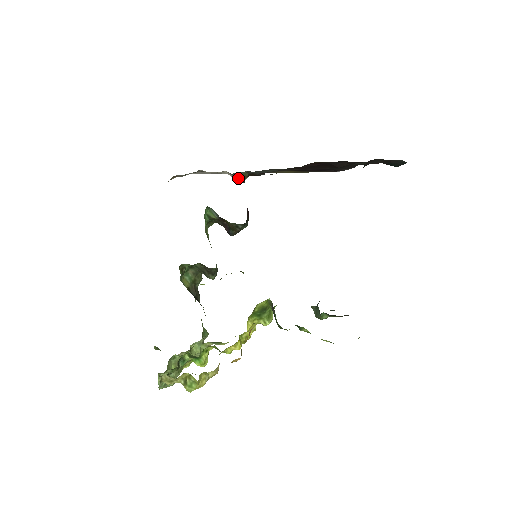
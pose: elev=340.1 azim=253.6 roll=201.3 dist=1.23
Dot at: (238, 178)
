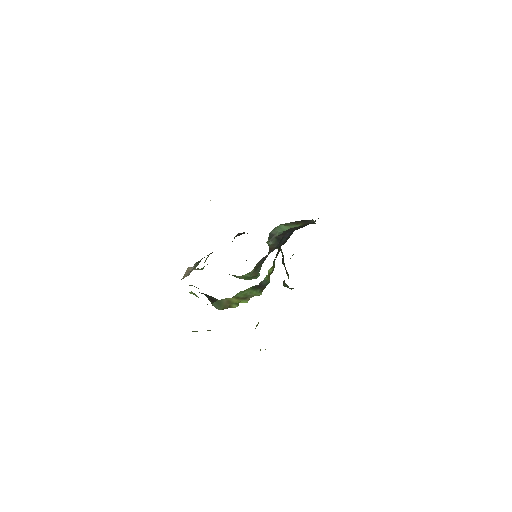
Dot at: occluded
